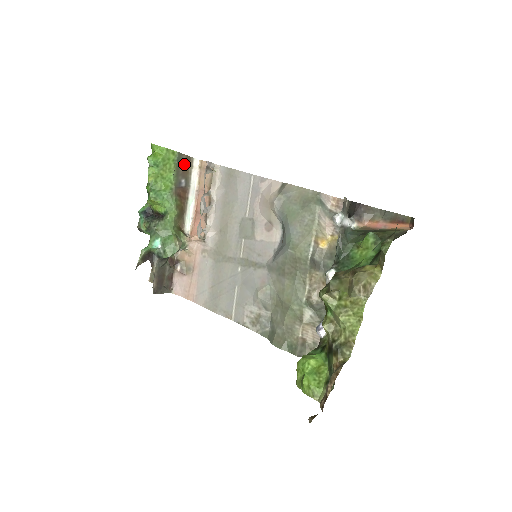
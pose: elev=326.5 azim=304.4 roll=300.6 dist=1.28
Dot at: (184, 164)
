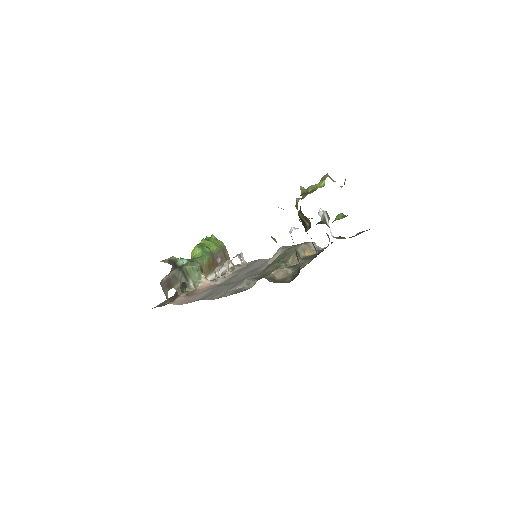
Dot at: (225, 255)
